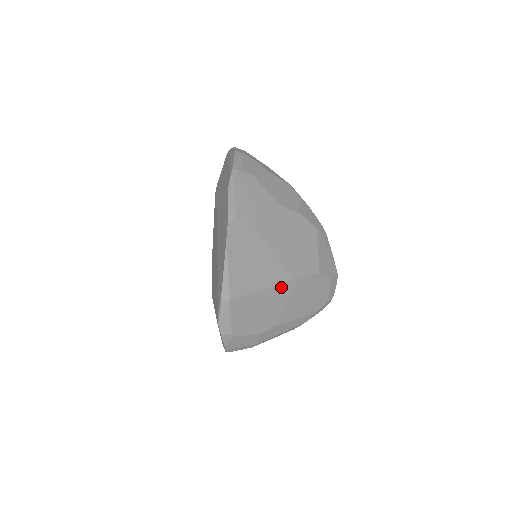
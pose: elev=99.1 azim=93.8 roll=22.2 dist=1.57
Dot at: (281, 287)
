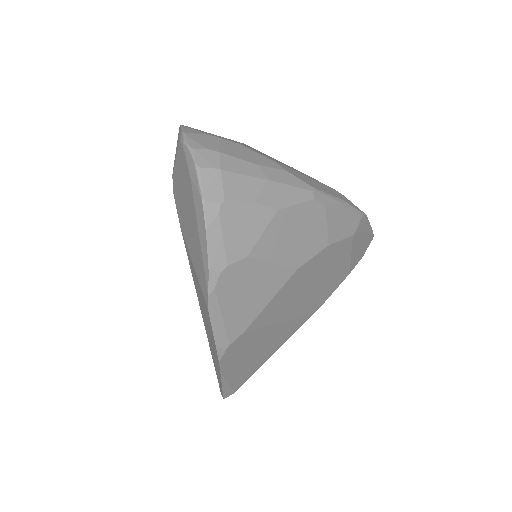
Dot at: (297, 329)
